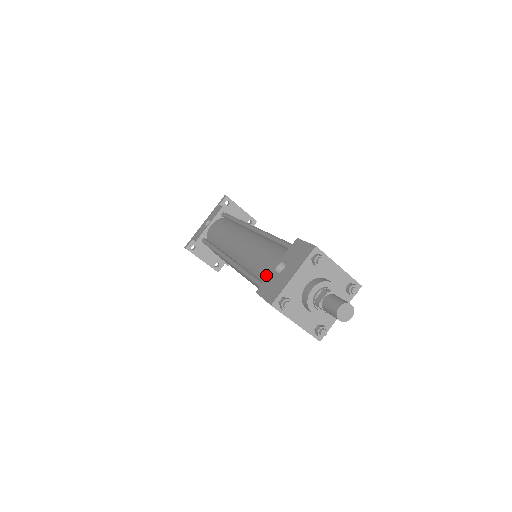
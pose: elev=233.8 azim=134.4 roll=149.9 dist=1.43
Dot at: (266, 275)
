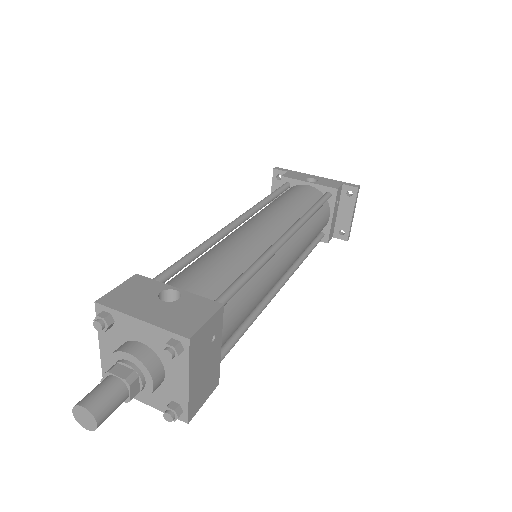
Dot at: (176, 279)
